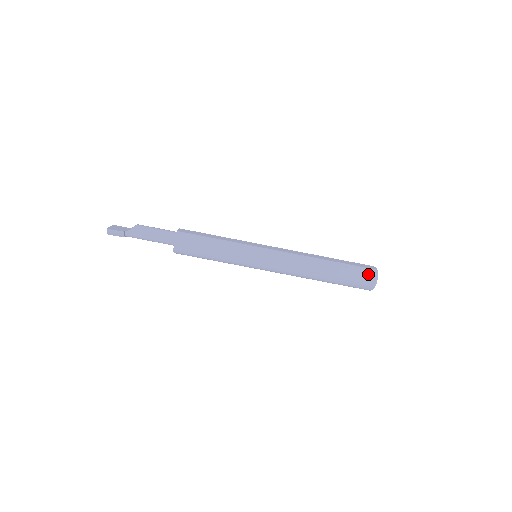
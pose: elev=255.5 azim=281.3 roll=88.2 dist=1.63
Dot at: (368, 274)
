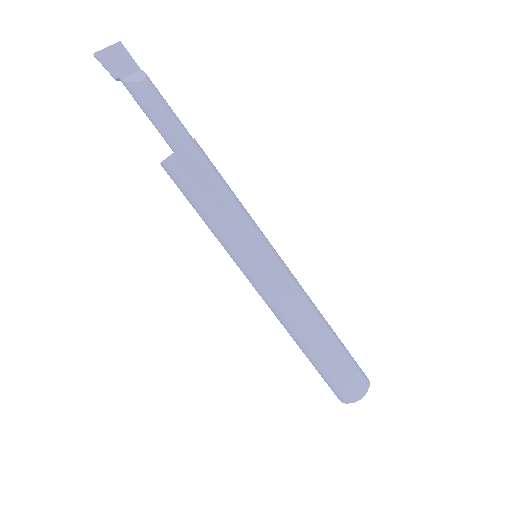
Dot at: (345, 394)
